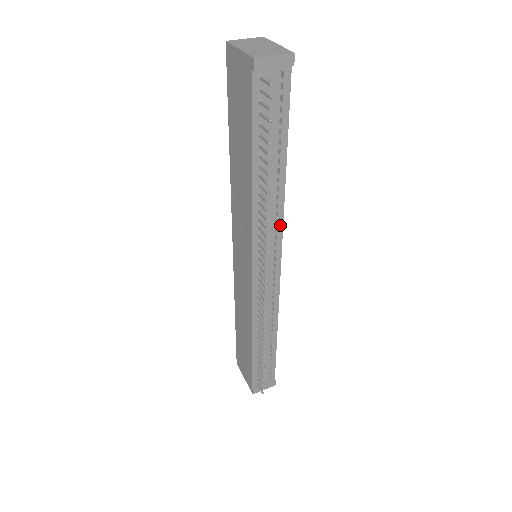
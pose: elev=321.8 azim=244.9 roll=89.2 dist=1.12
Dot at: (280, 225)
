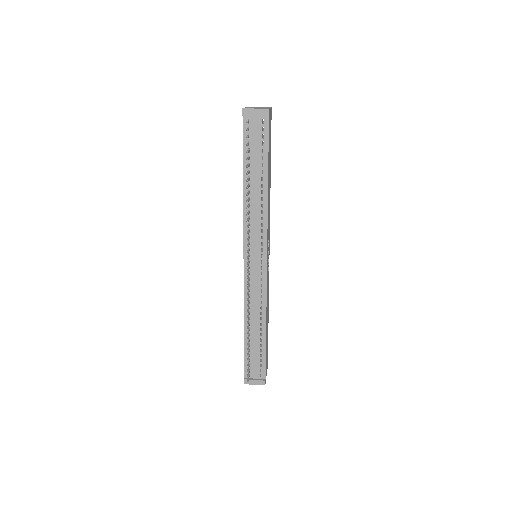
Dot at: (265, 228)
